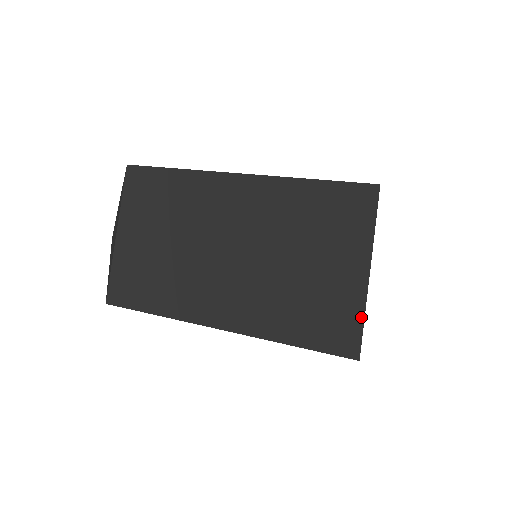
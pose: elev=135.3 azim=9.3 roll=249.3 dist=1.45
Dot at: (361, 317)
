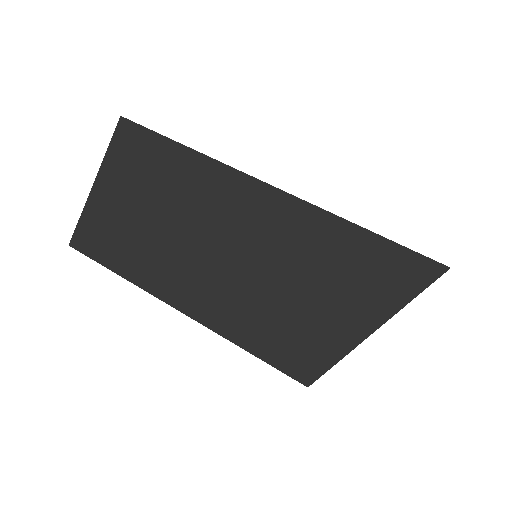
Dot at: (332, 362)
